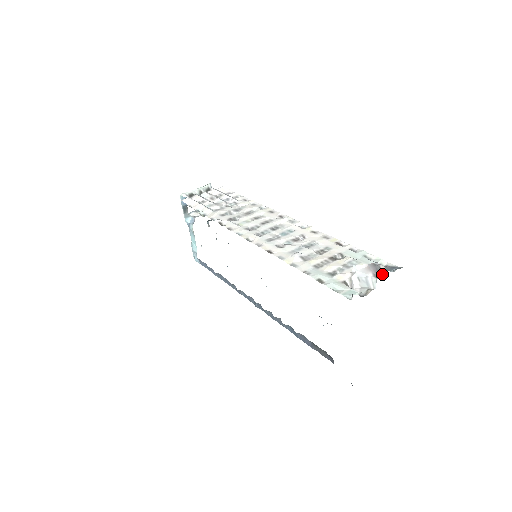
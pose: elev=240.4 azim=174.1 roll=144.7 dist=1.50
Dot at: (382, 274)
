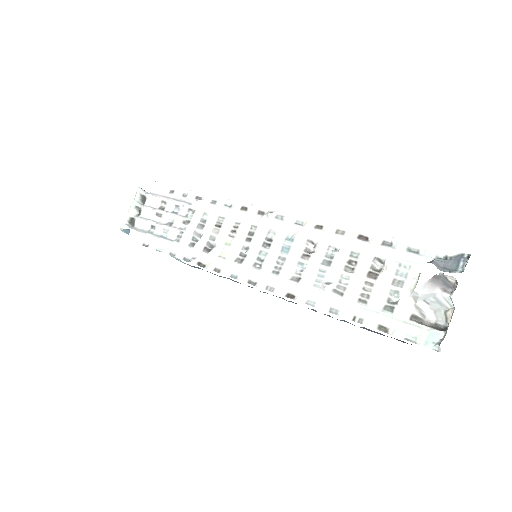
Dot at: (453, 285)
